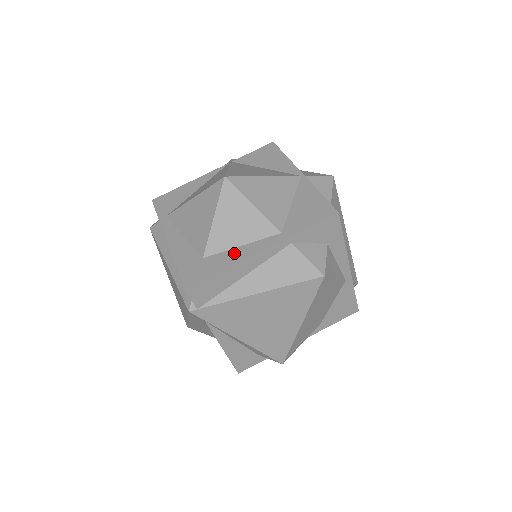
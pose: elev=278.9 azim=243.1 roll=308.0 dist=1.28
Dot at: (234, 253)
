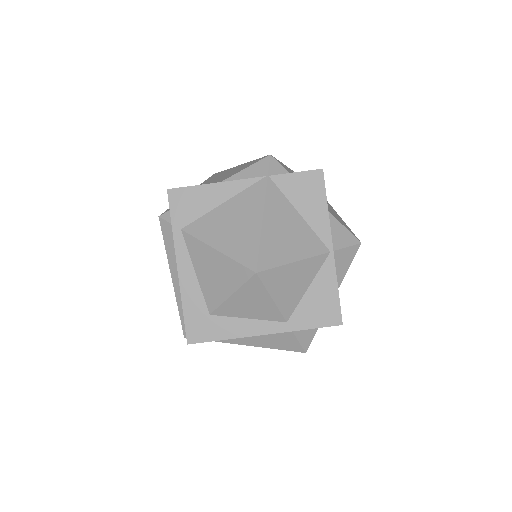
Dot at: (239, 325)
